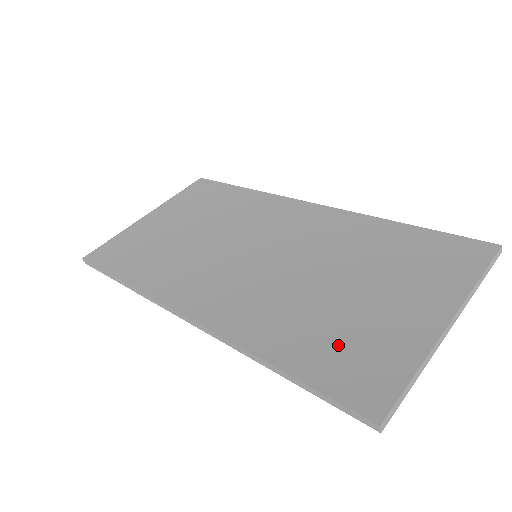
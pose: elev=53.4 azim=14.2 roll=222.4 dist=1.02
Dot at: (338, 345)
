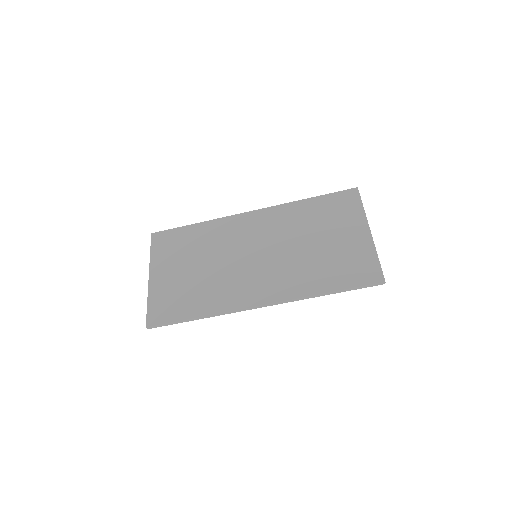
Dot at: (343, 267)
